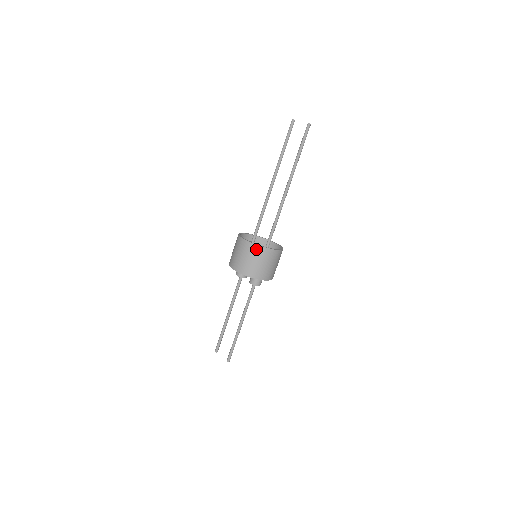
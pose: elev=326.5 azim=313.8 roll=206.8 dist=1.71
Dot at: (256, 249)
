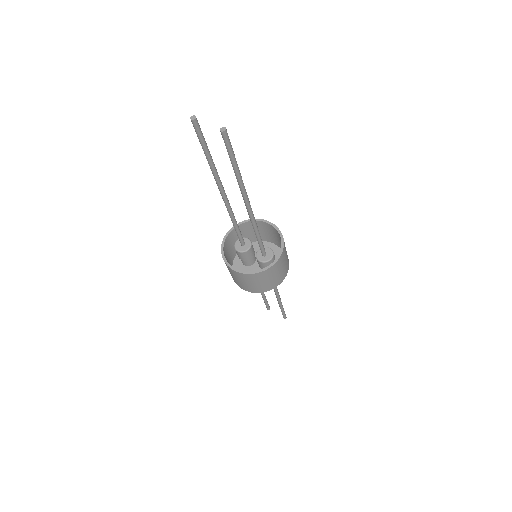
Dot at: (253, 277)
